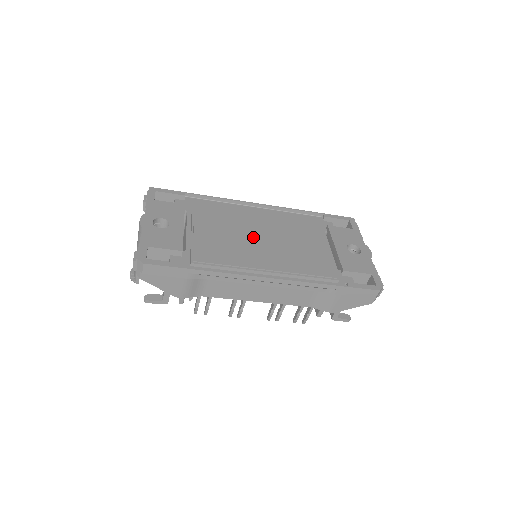
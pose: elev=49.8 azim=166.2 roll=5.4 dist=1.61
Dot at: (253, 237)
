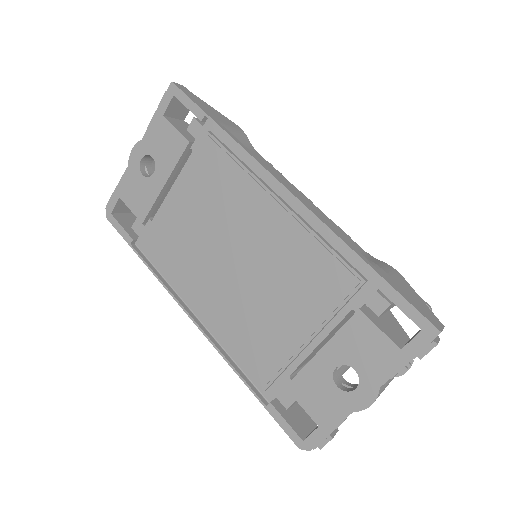
Dot at: (222, 253)
